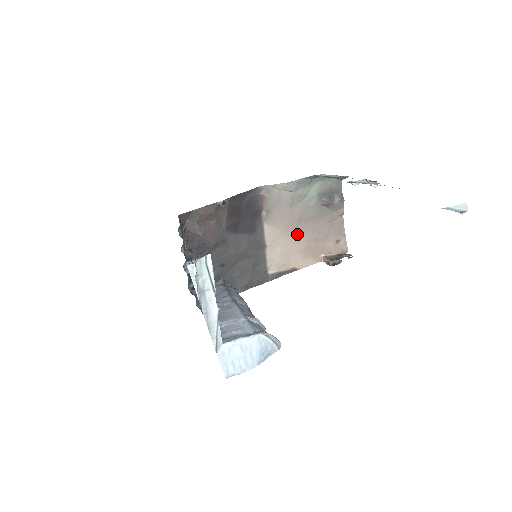
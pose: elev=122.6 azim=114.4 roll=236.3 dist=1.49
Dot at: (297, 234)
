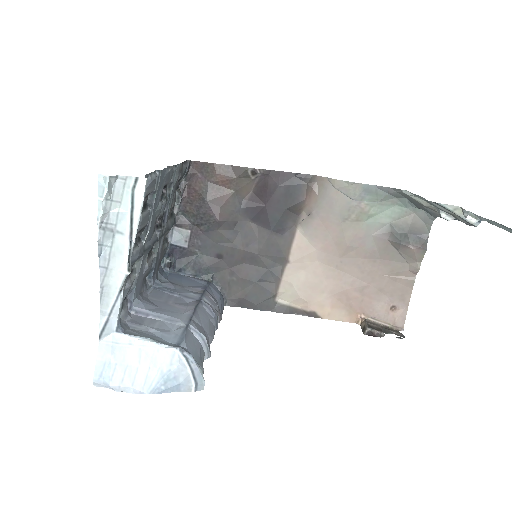
Dot at: (338, 267)
